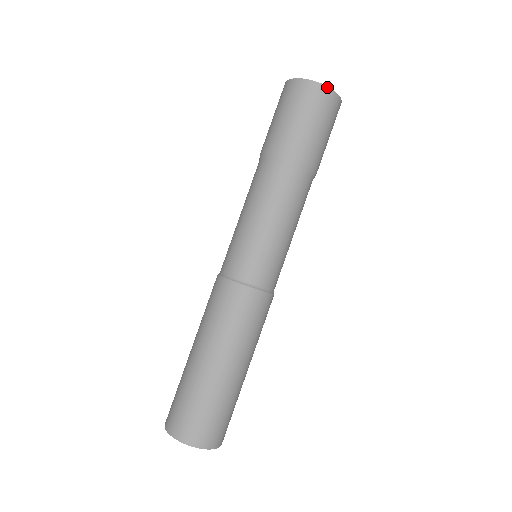
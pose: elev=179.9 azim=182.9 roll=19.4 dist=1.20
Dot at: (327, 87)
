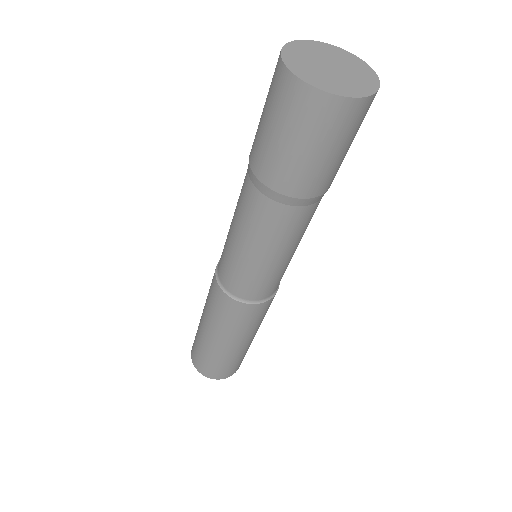
Dot at: (352, 98)
